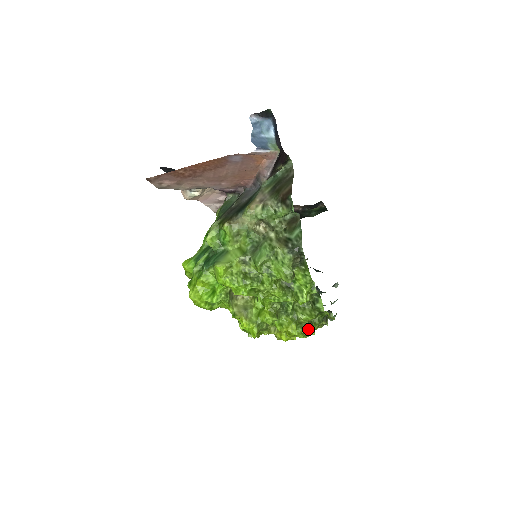
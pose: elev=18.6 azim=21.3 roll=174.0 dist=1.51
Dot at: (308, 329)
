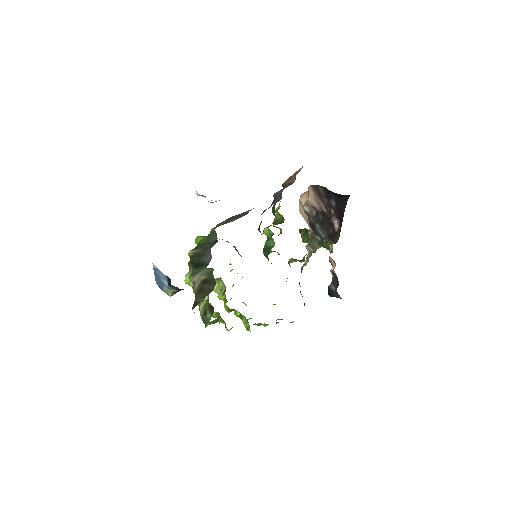
Dot at: occluded
